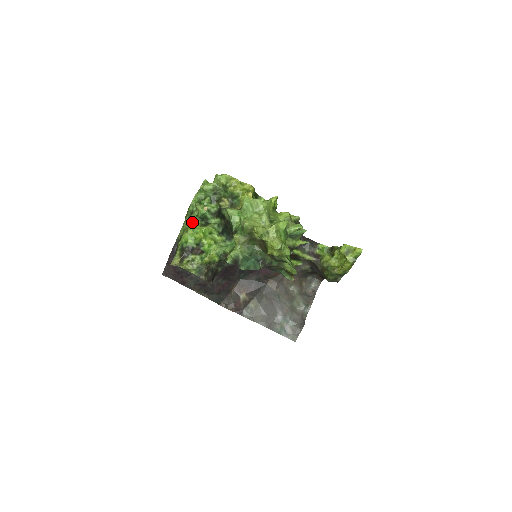
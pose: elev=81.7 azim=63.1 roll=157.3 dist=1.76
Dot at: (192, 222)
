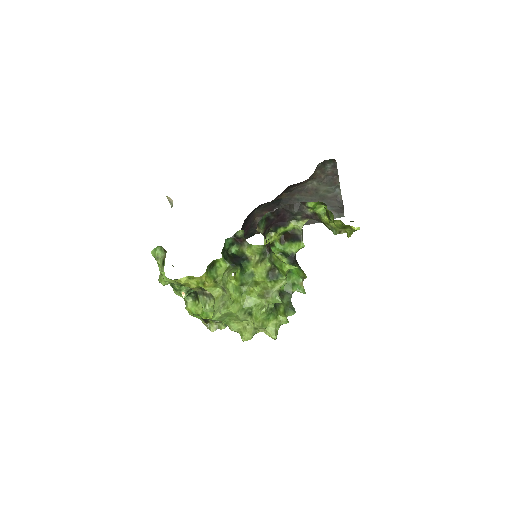
Dot at: (184, 298)
